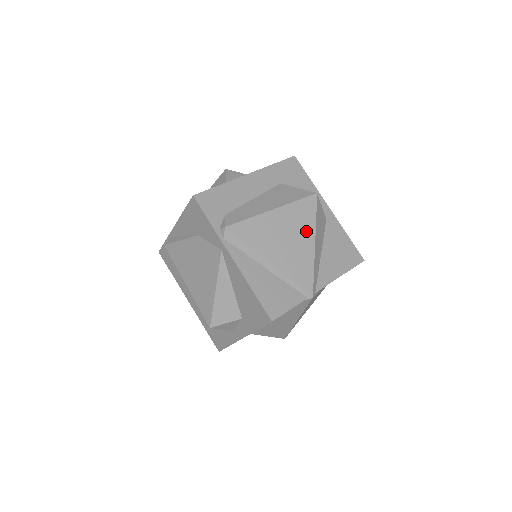
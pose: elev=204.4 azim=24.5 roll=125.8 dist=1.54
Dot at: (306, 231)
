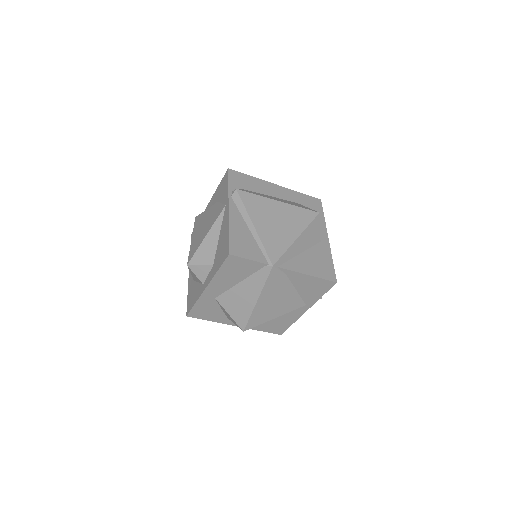
Dot at: (295, 227)
